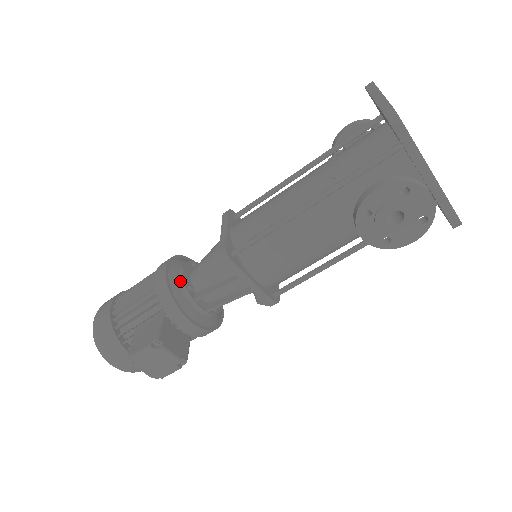
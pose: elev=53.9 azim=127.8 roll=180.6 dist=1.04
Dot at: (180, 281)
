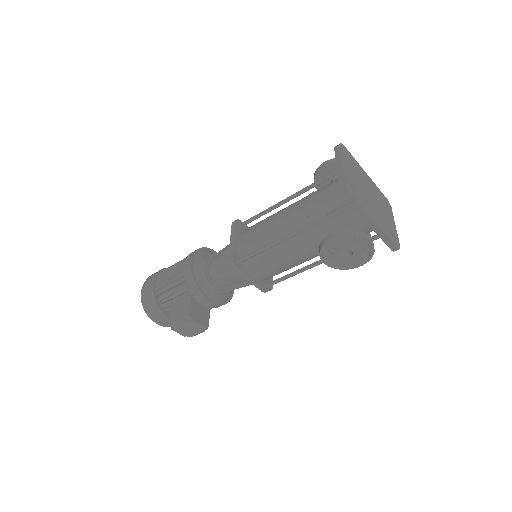
Dot at: (202, 272)
